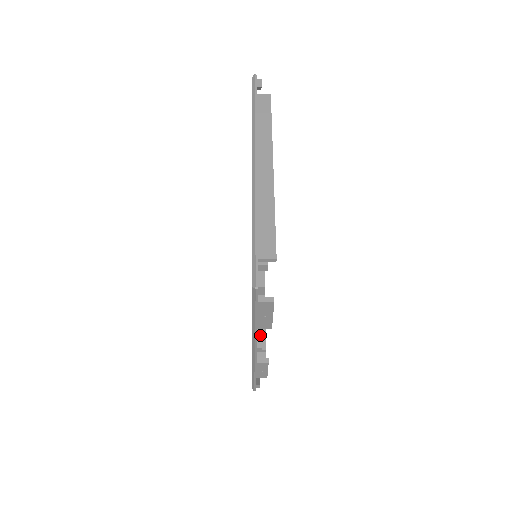
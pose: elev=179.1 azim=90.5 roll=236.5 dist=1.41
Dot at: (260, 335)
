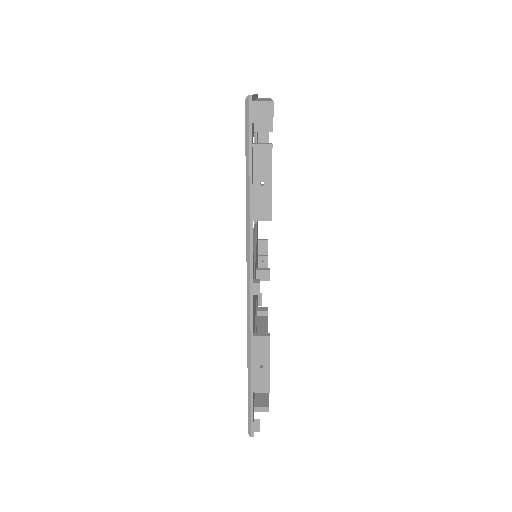
Dot at: occluded
